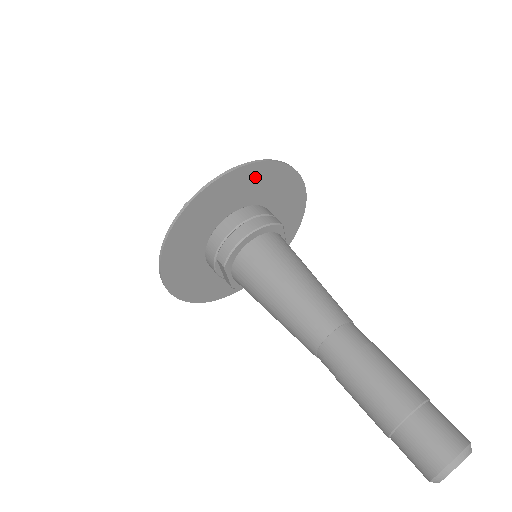
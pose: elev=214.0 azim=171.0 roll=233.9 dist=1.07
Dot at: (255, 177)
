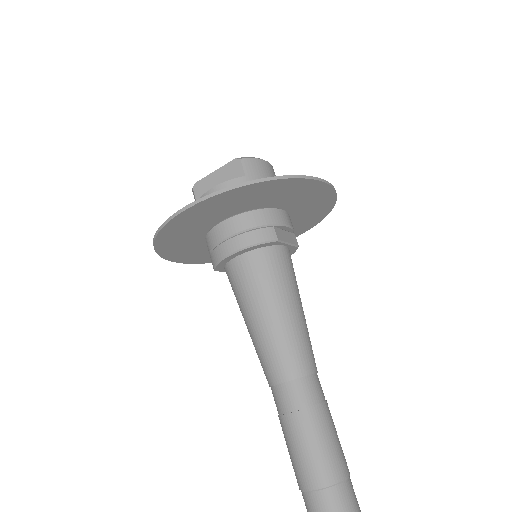
Dot at: (238, 196)
